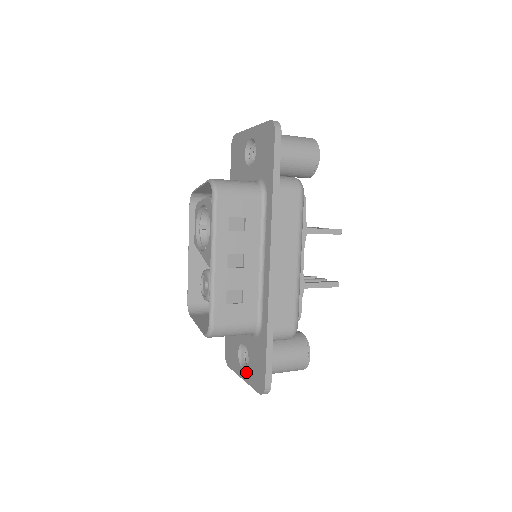
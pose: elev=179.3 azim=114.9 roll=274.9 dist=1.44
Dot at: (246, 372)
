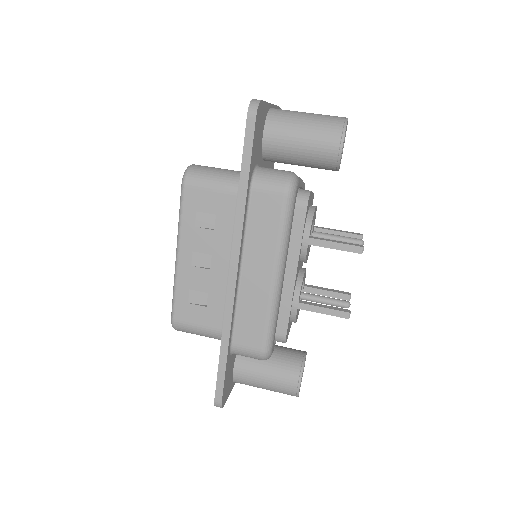
Dot at: occluded
